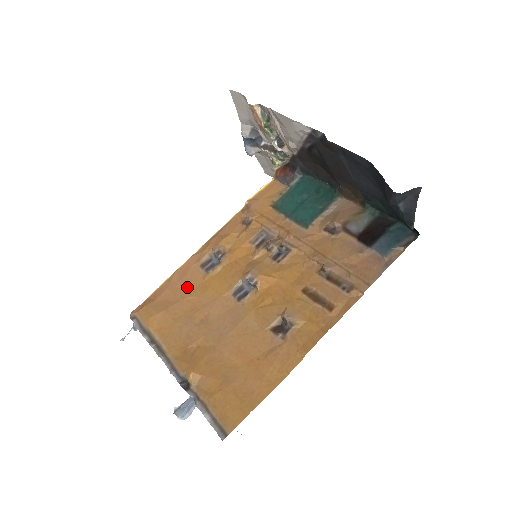
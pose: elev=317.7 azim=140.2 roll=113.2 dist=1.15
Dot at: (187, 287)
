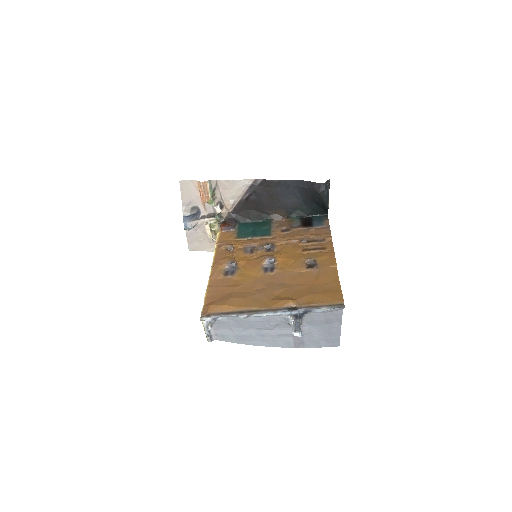
Dot at: (229, 286)
